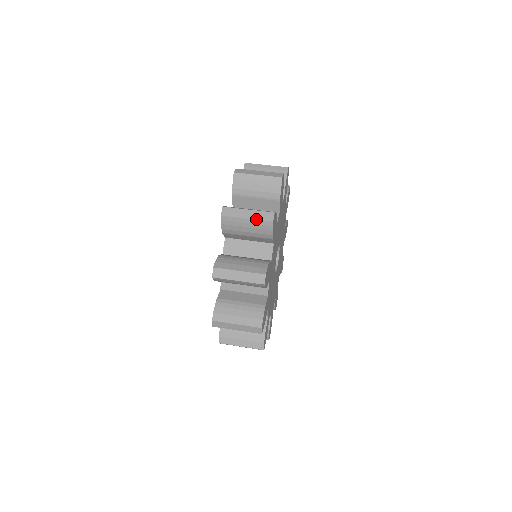
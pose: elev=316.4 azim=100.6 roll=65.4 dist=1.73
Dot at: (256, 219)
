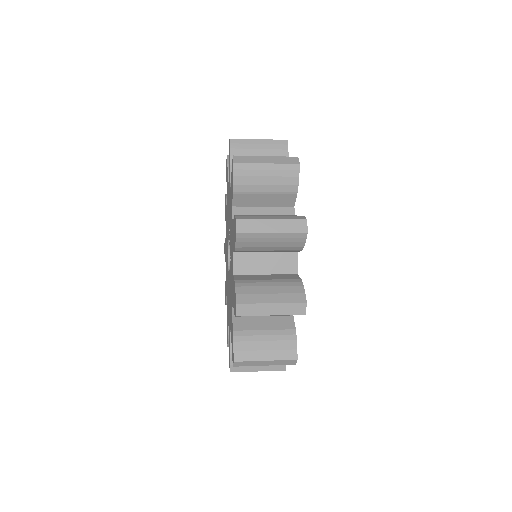
Dot at: (269, 139)
